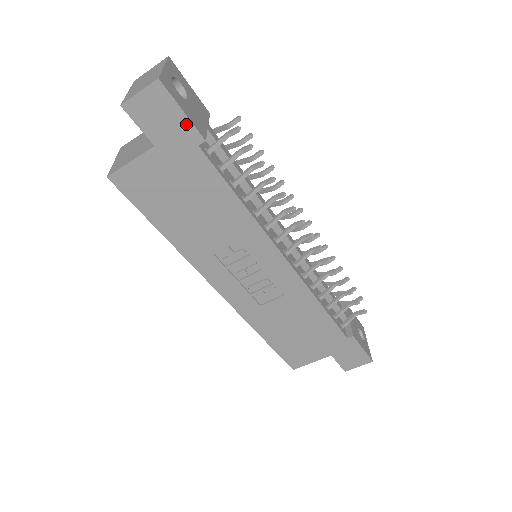
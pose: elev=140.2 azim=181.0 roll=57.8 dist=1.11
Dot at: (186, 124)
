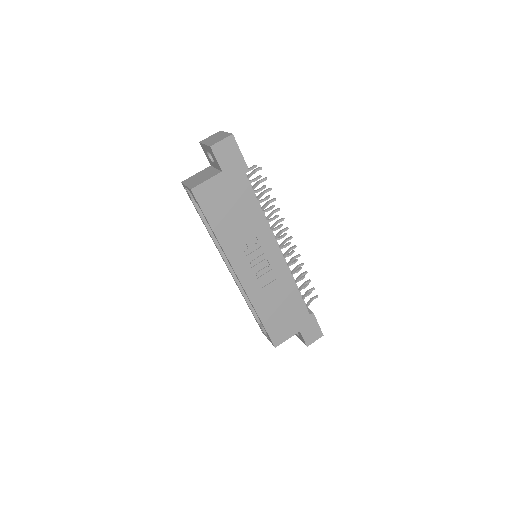
Dot at: (241, 160)
